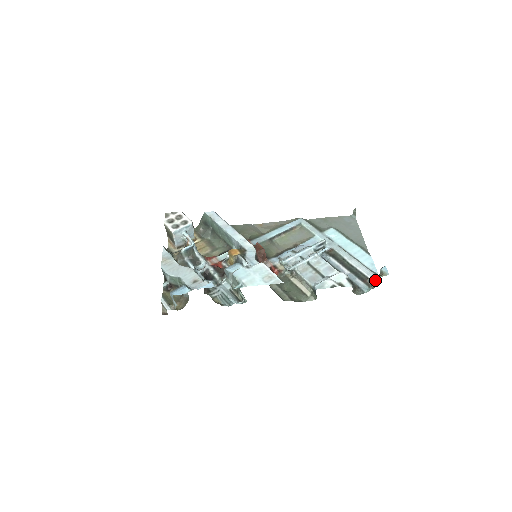
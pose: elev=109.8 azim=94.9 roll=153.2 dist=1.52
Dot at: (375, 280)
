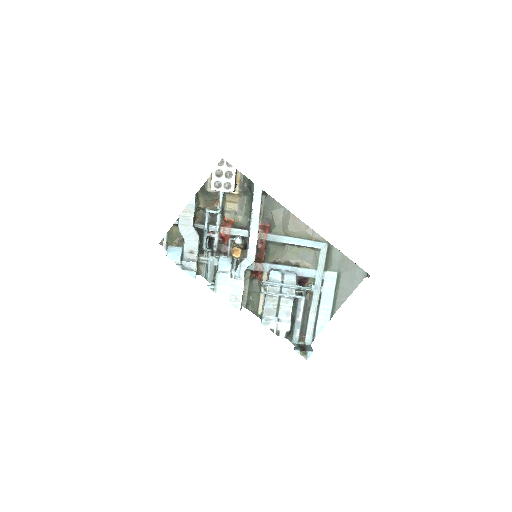
Dot at: (307, 341)
